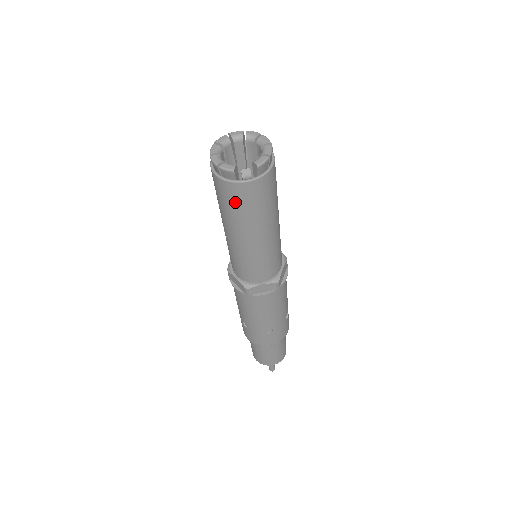
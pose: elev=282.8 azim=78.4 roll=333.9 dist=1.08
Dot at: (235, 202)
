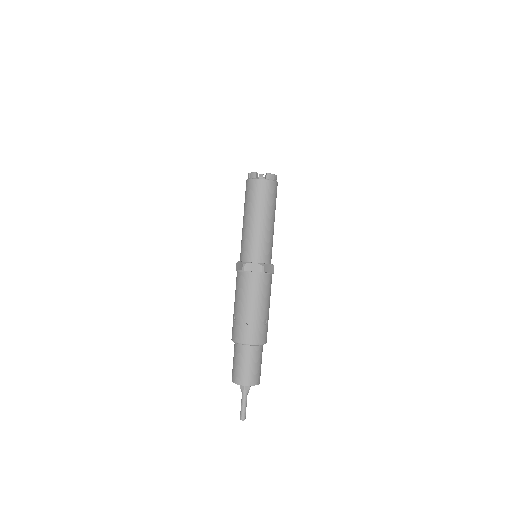
Dot at: (252, 192)
